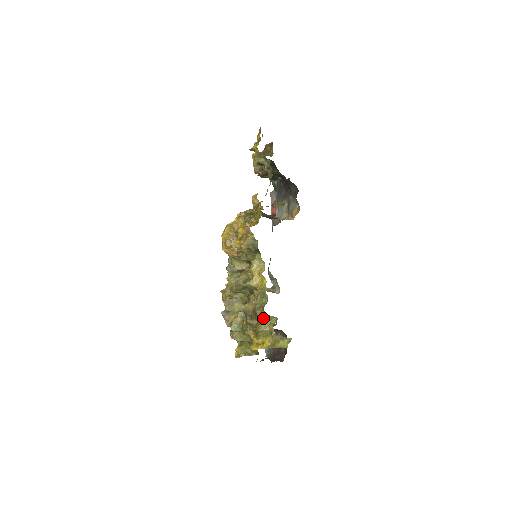
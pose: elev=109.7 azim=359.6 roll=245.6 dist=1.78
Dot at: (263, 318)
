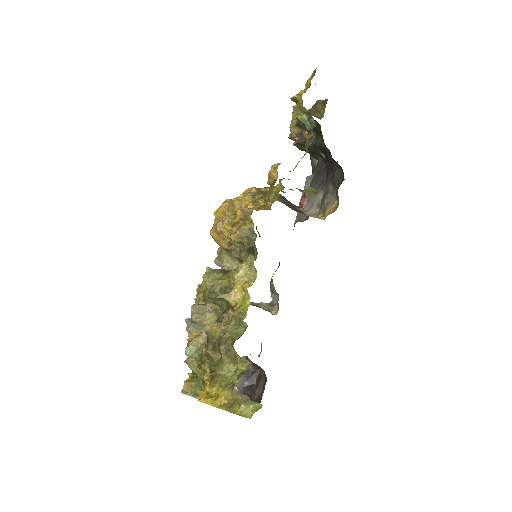
Dot at: (229, 357)
